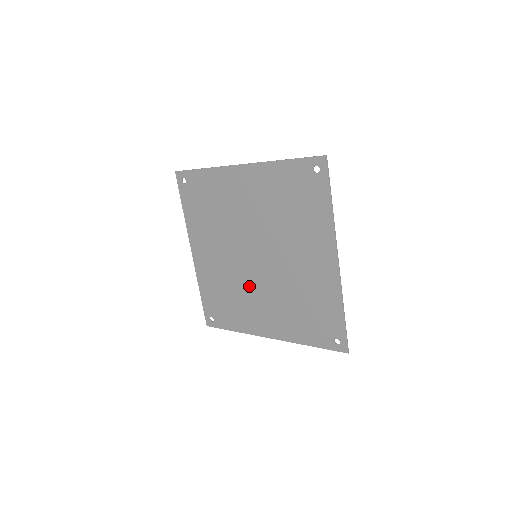
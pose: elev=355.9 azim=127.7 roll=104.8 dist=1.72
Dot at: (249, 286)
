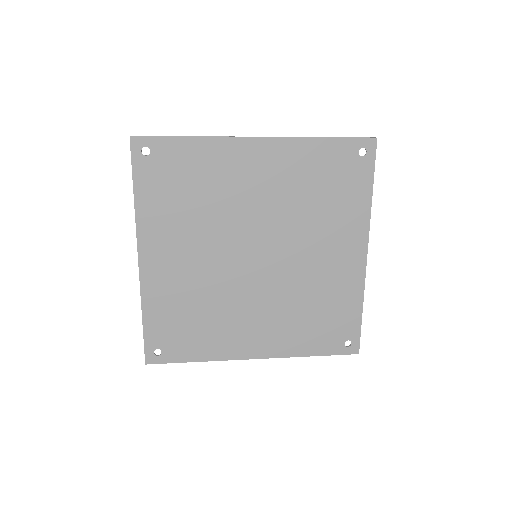
Dot at: (237, 296)
